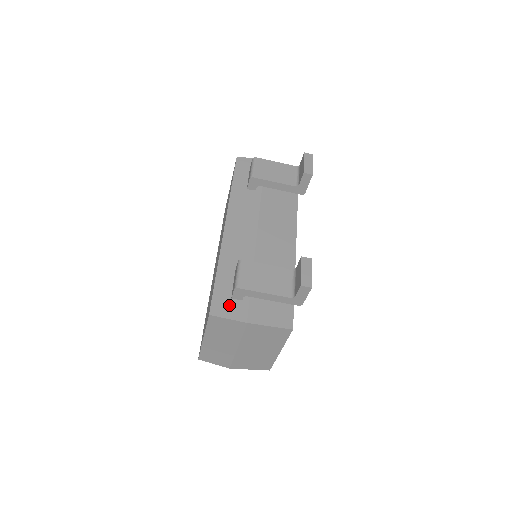
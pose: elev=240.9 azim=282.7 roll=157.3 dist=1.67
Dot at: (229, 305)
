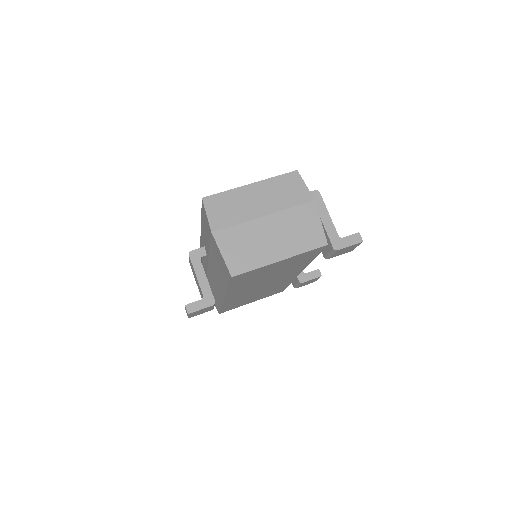
Dot at: occluded
